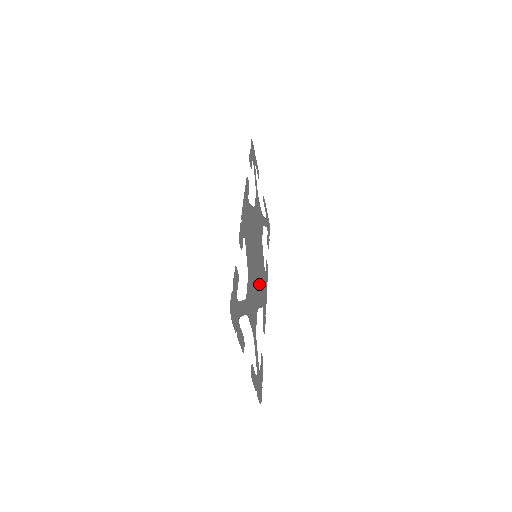
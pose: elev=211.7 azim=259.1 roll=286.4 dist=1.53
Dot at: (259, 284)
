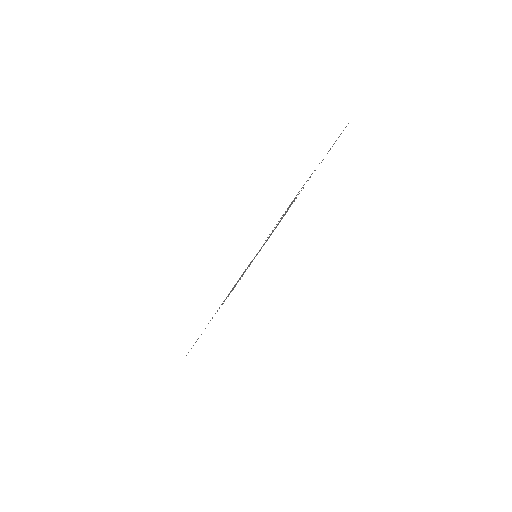
Dot at: occluded
